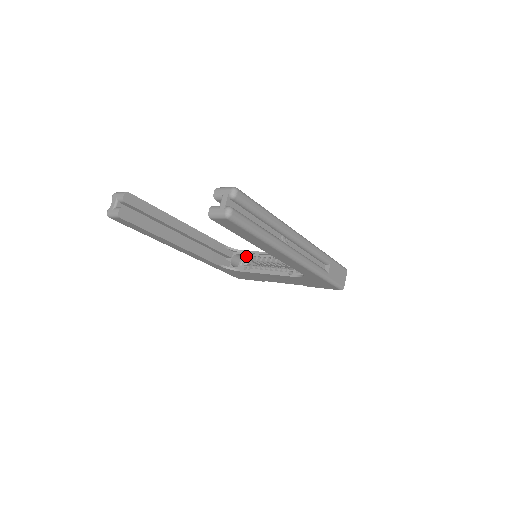
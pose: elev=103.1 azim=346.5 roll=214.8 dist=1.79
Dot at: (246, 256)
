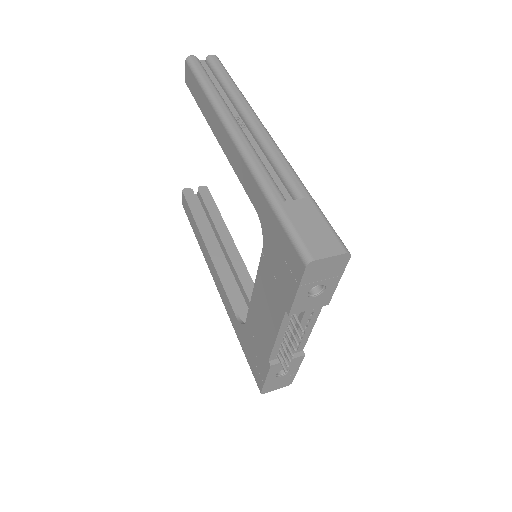
Dot at: occluded
